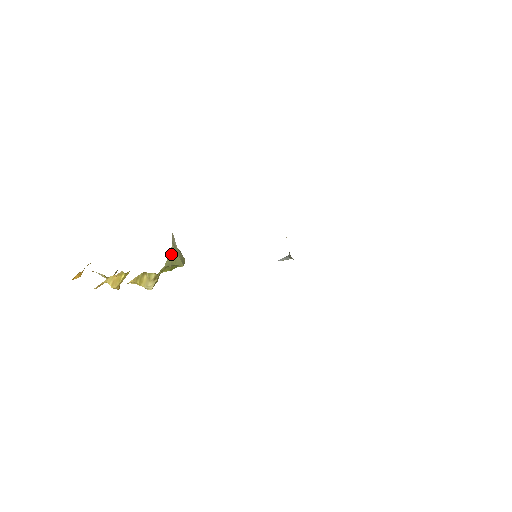
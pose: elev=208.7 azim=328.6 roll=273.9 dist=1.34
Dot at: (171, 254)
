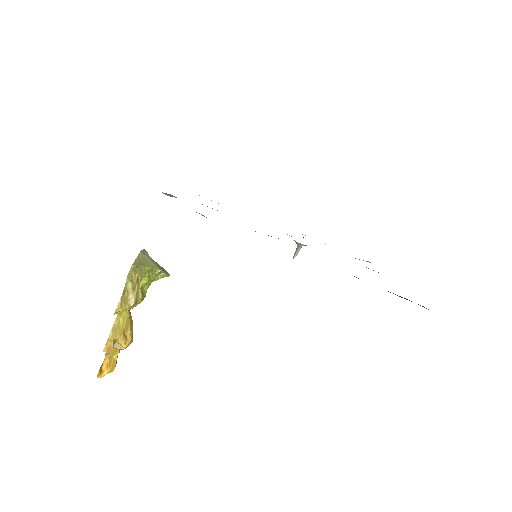
Dot at: (140, 258)
